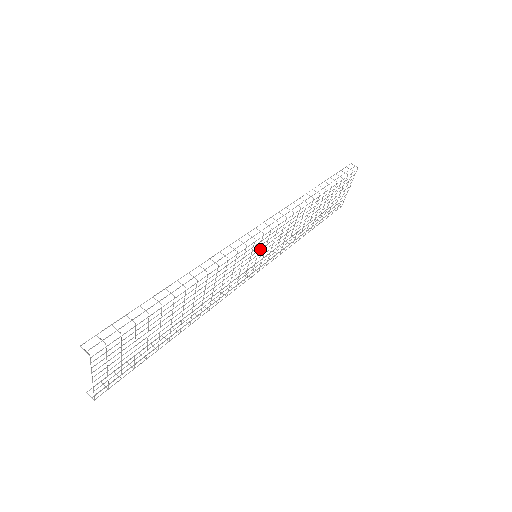
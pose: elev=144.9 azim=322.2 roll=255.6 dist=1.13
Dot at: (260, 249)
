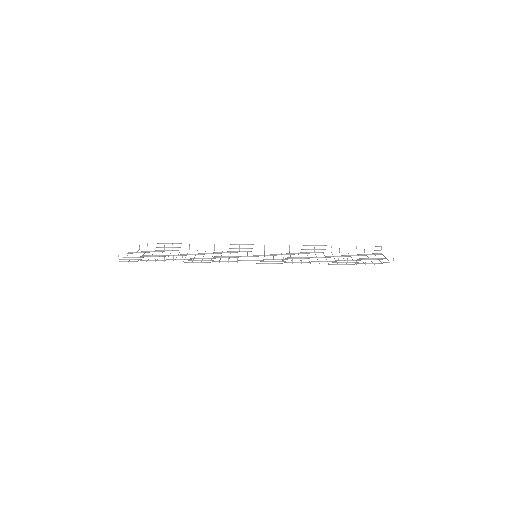
Dot at: occluded
